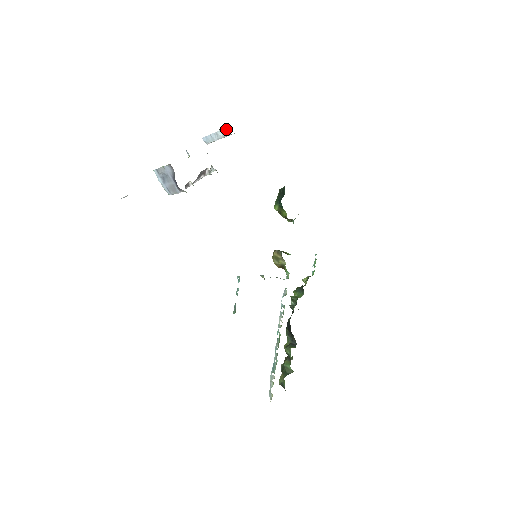
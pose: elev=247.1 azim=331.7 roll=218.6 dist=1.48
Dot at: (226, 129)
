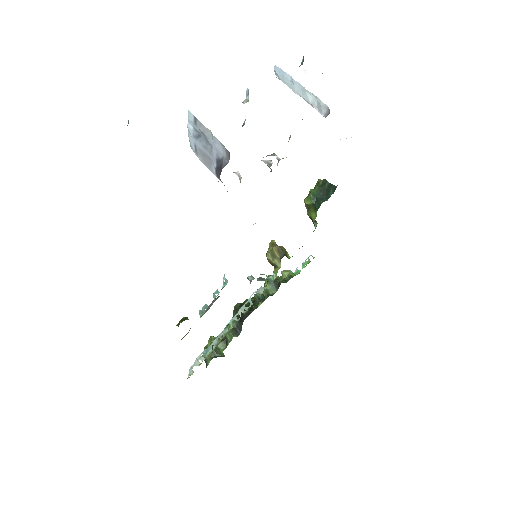
Dot at: (325, 106)
